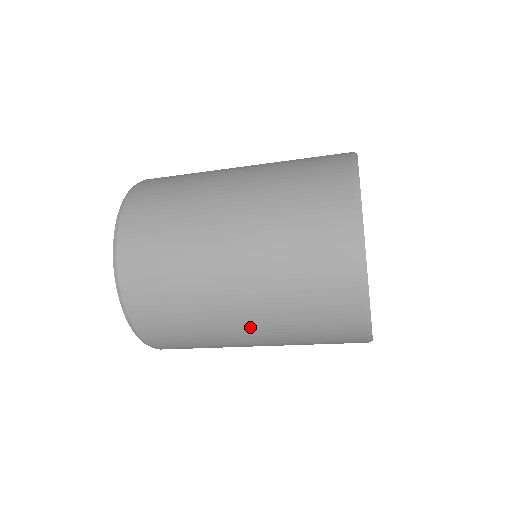
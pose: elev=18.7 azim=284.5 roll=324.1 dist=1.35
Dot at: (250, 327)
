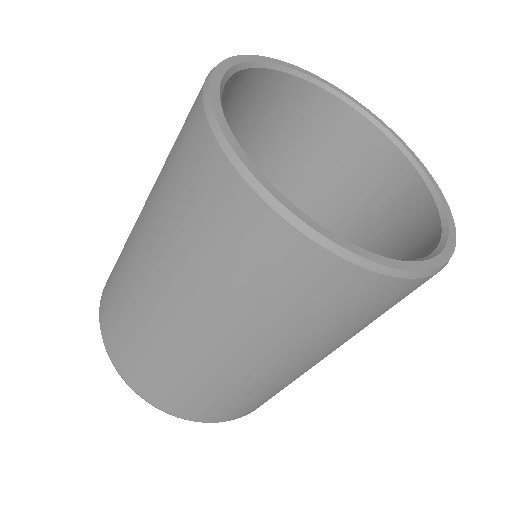
Dot at: (149, 258)
